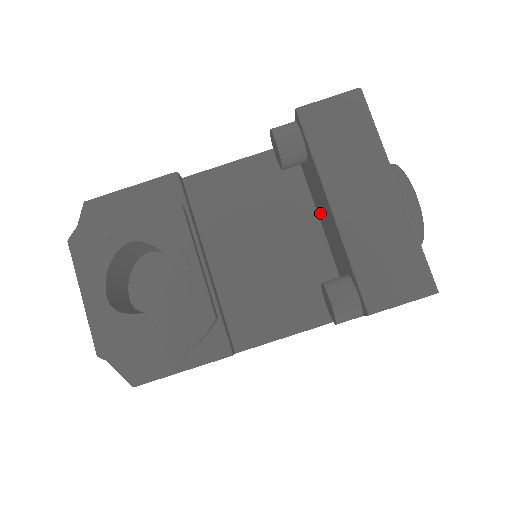
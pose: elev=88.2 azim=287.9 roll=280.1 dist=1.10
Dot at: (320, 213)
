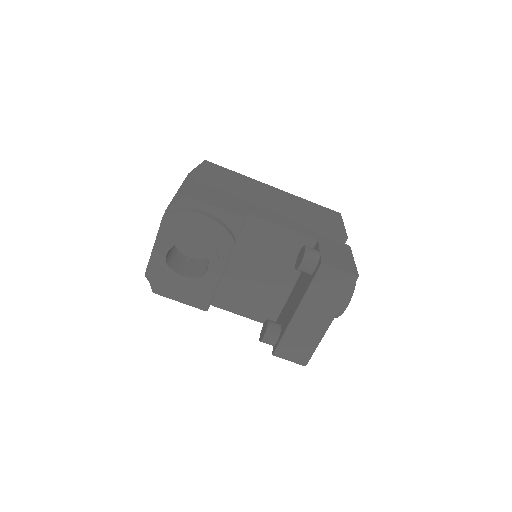
Dot at: (297, 286)
